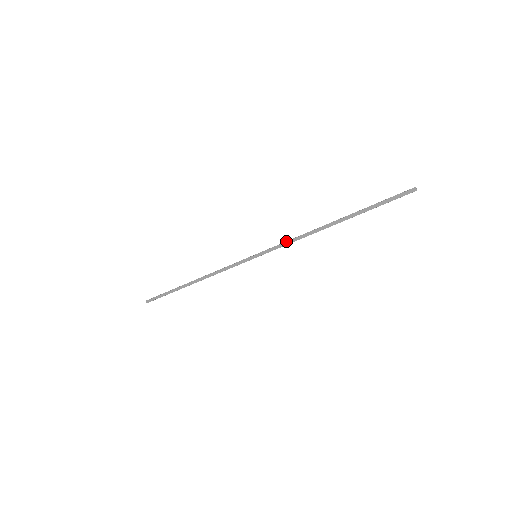
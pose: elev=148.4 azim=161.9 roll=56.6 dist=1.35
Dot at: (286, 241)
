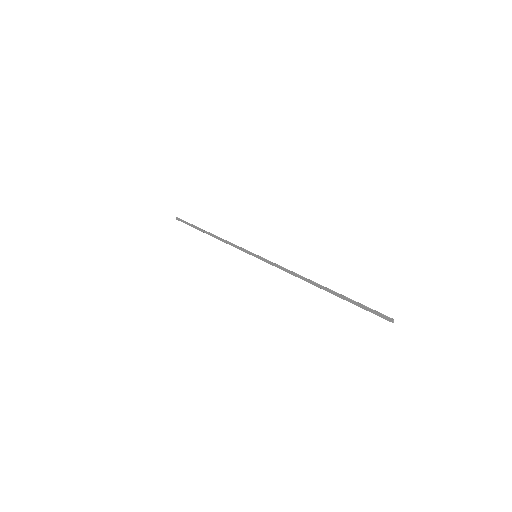
Dot at: (281, 266)
